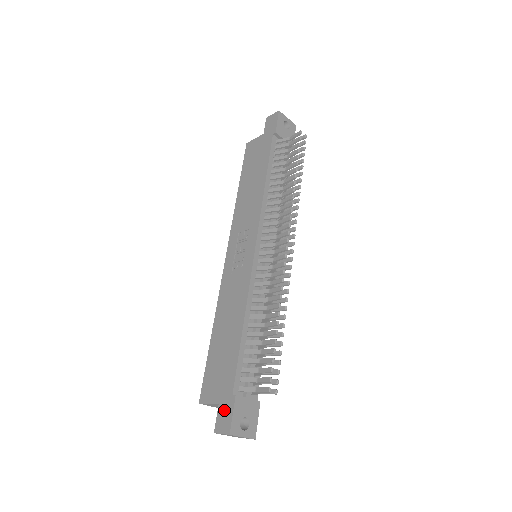
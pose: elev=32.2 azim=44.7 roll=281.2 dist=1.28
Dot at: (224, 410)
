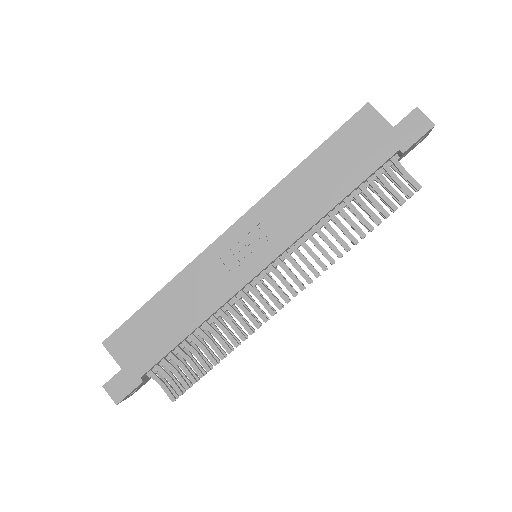
Dot at: (124, 381)
